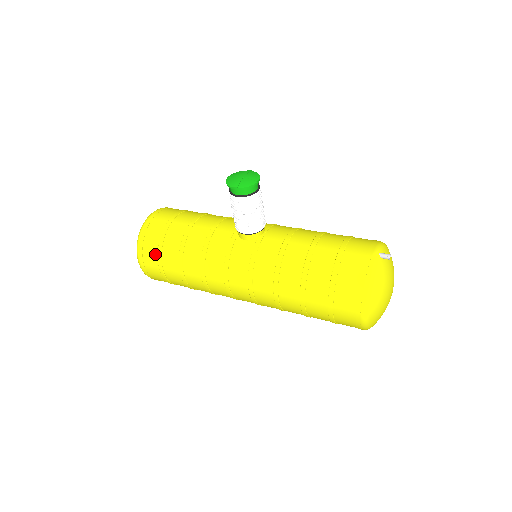
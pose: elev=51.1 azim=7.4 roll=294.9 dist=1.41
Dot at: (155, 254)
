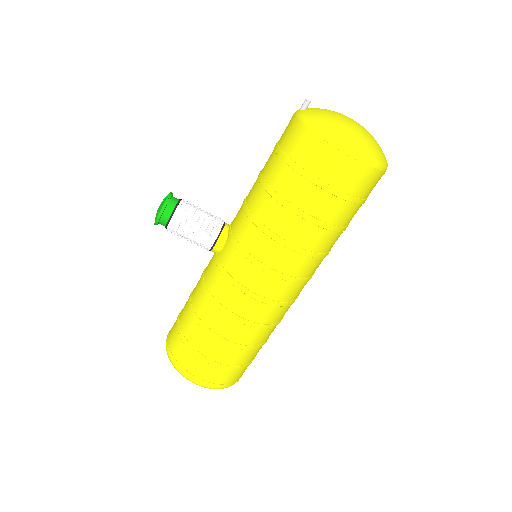
Dot at: (191, 355)
